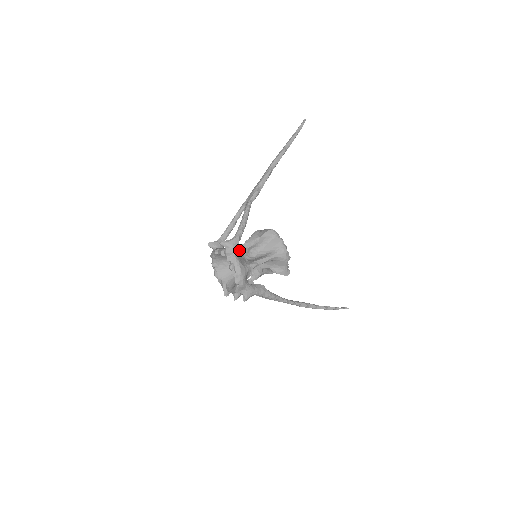
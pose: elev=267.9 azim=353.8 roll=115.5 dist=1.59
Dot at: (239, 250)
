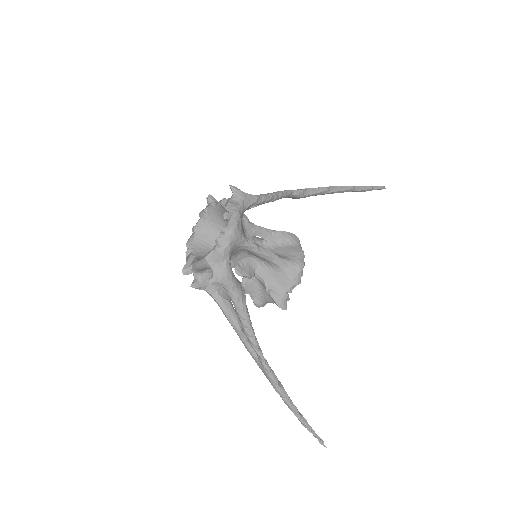
Dot at: (245, 220)
